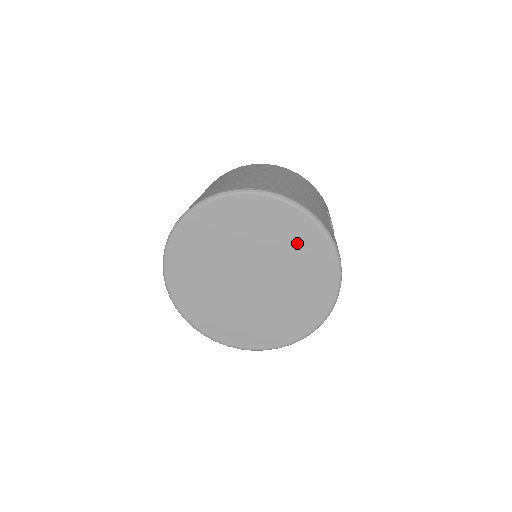
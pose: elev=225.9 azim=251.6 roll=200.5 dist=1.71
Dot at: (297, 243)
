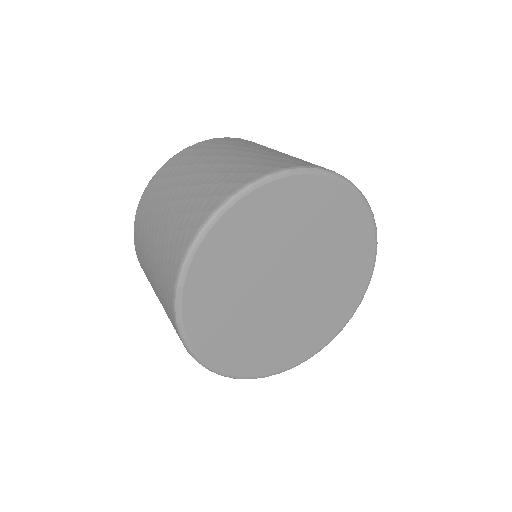
Dot at: (351, 257)
